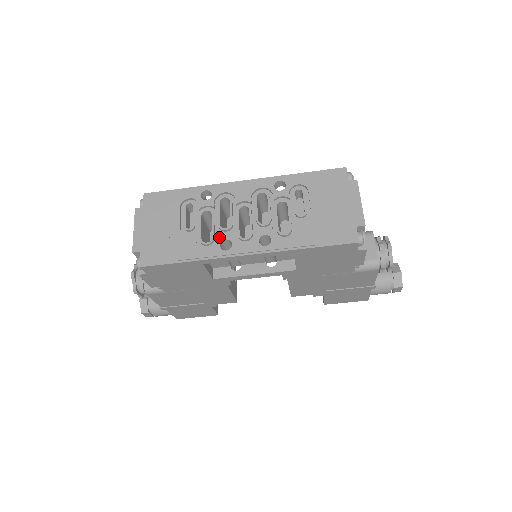
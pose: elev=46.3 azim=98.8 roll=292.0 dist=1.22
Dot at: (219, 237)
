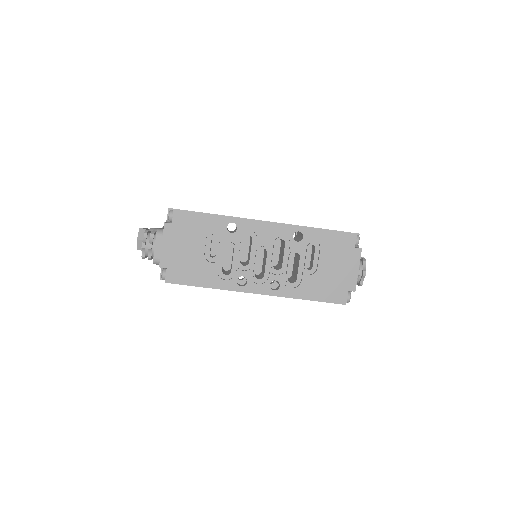
Dot at: (237, 273)
